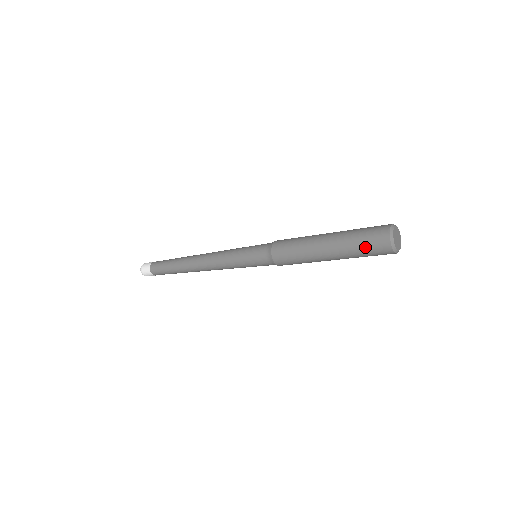
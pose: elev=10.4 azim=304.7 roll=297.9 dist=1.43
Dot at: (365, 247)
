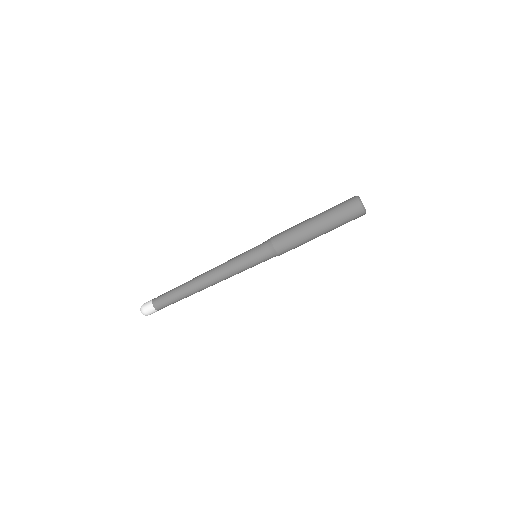
Dot at: (344, 213)
